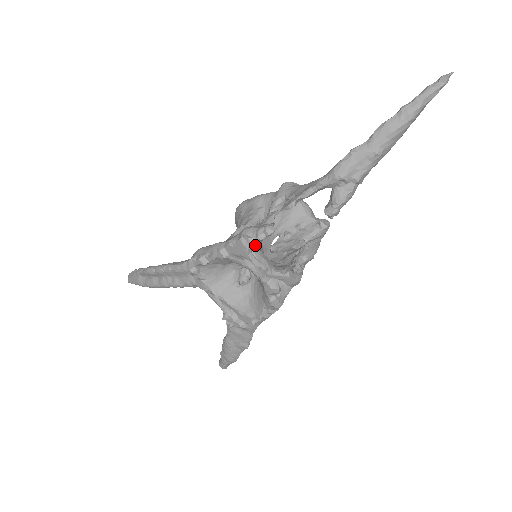
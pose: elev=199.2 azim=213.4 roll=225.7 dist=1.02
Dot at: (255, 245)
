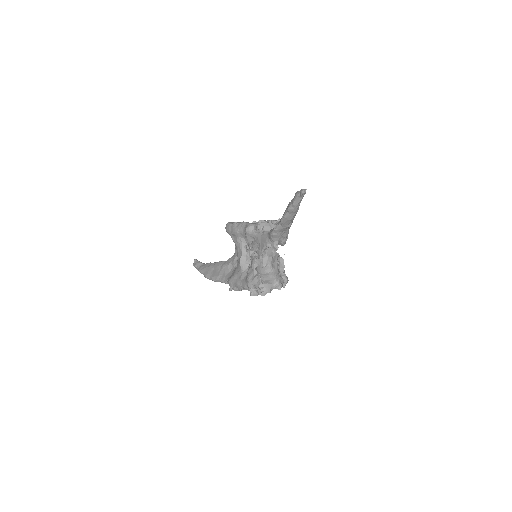
Dot at: occluded
